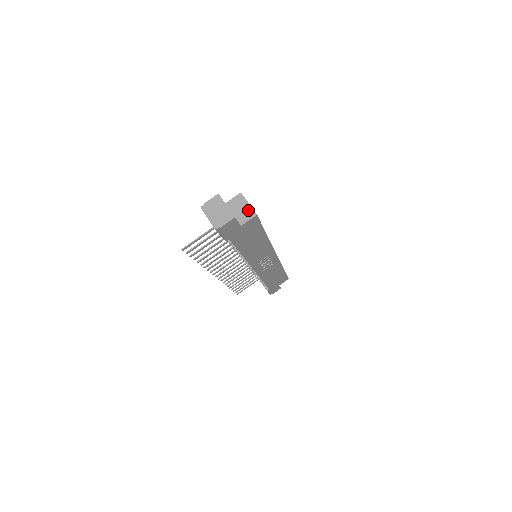
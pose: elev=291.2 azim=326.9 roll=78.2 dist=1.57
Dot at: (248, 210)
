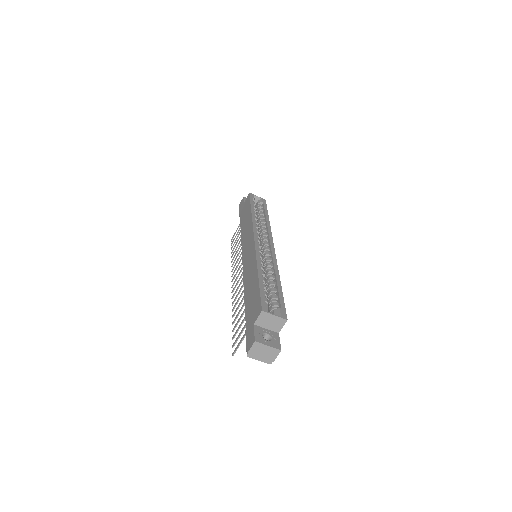
Dot at: (277, 320)
